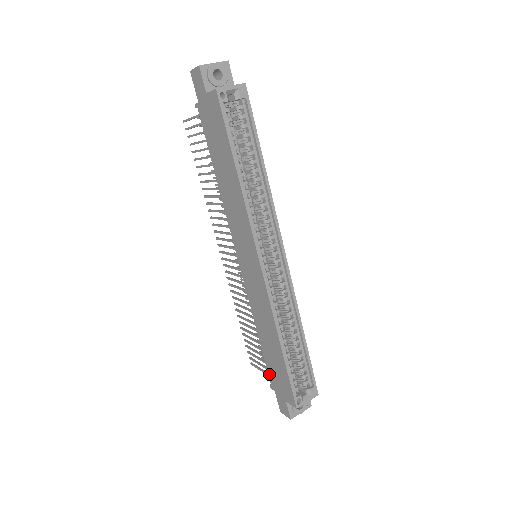
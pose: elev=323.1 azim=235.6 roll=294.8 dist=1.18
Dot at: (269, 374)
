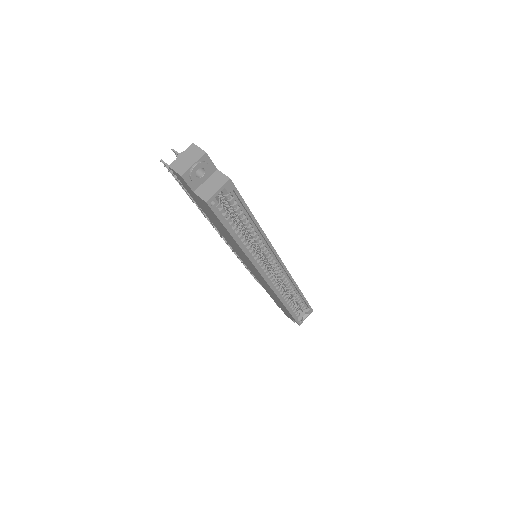
Dot at: (275, 302)
